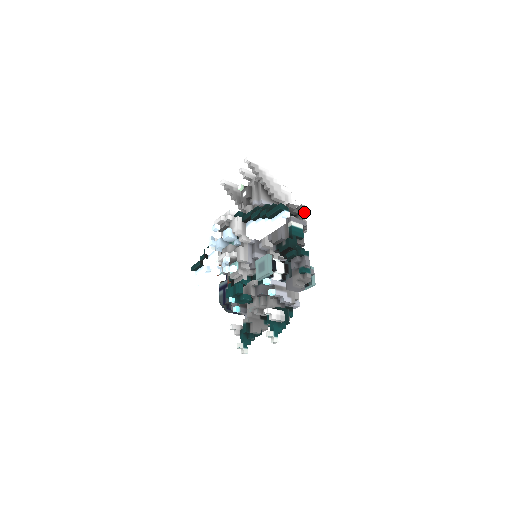
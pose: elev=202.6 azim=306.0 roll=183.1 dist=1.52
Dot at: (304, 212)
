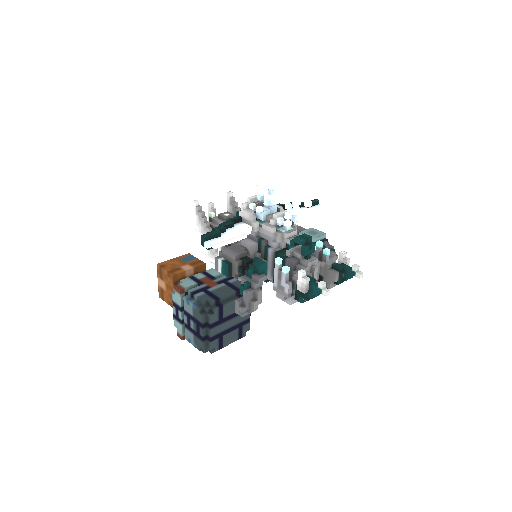
Dot at: occluded
